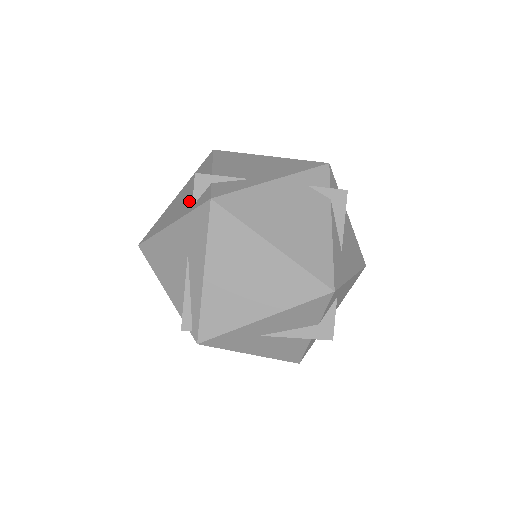
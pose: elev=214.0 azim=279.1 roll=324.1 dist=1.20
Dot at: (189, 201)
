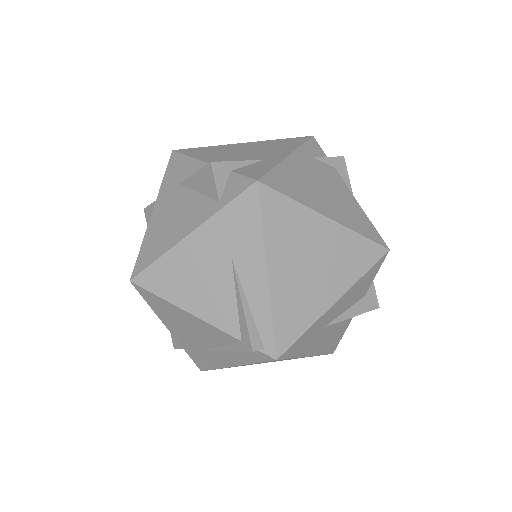
Dot at: (201, 201)
